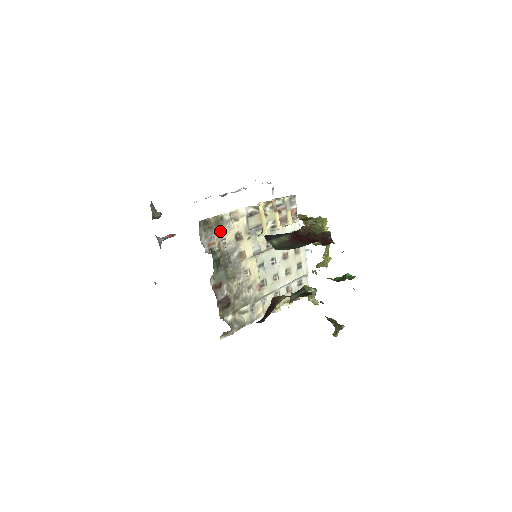
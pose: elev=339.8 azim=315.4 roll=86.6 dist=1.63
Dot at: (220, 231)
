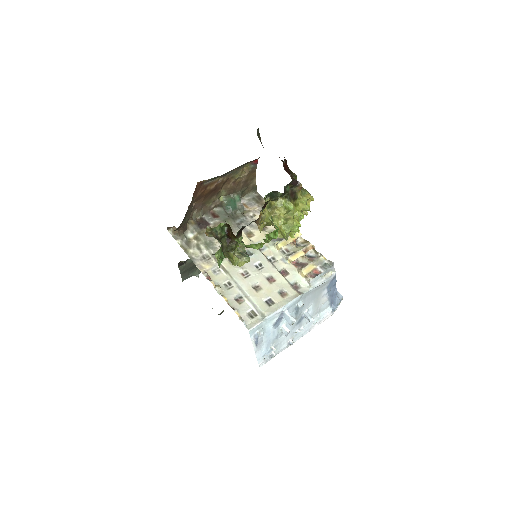
Dot at: (259, 210)
